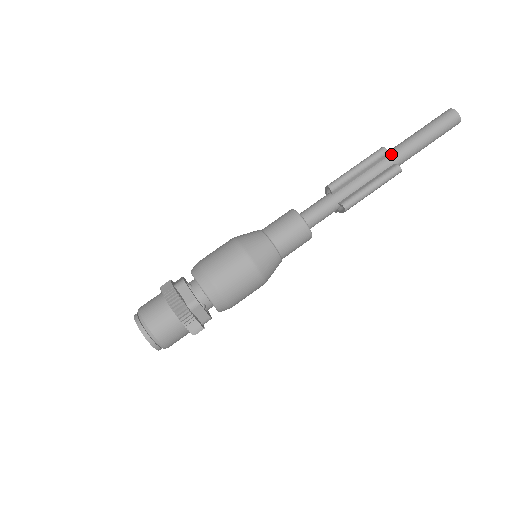
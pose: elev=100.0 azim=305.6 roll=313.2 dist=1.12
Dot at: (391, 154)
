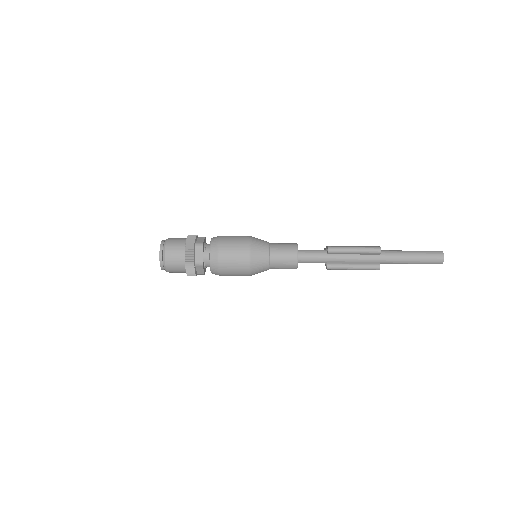
Dot at: (382, 255)
